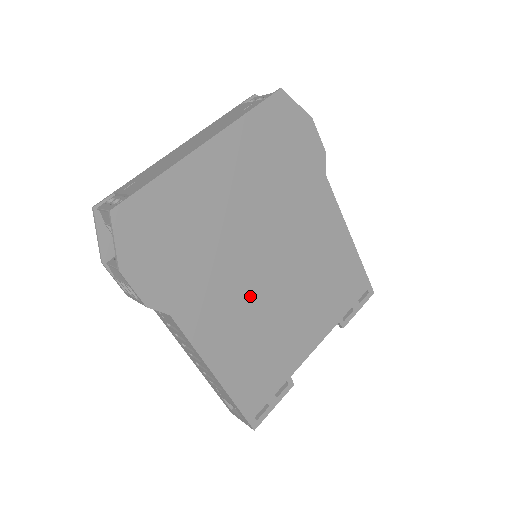
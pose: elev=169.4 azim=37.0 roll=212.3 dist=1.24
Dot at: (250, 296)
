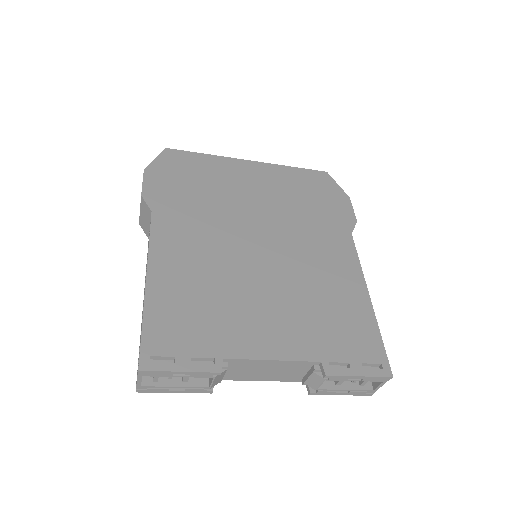
Dot at: (226, 252)
